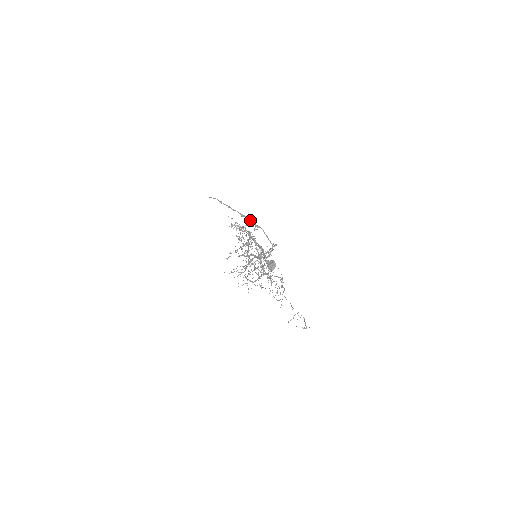
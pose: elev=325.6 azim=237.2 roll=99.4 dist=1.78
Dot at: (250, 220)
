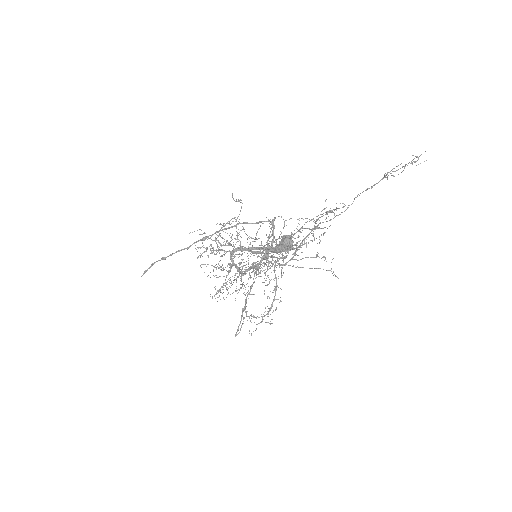
Dot at: occluded
